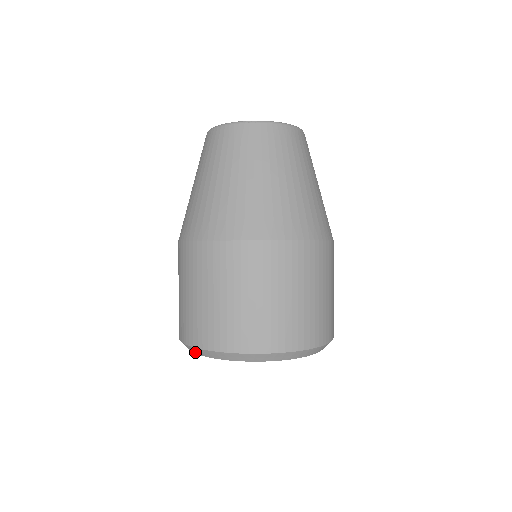
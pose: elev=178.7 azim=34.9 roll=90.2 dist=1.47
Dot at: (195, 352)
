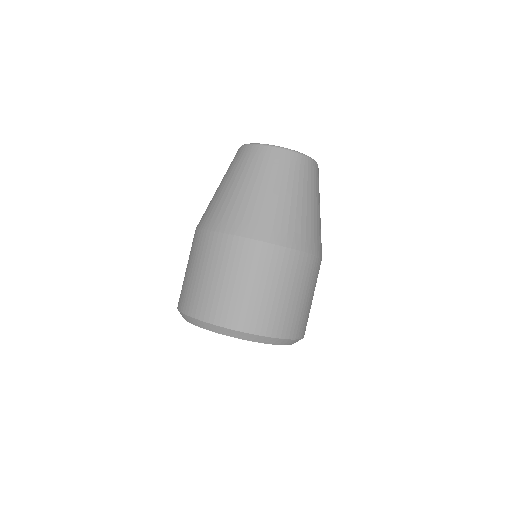
Dot at: (218, 331)
